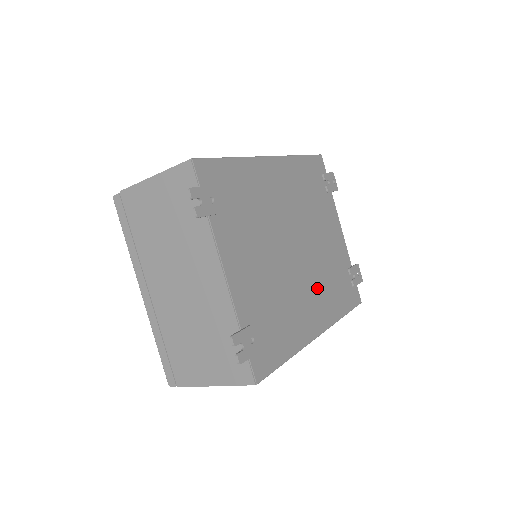
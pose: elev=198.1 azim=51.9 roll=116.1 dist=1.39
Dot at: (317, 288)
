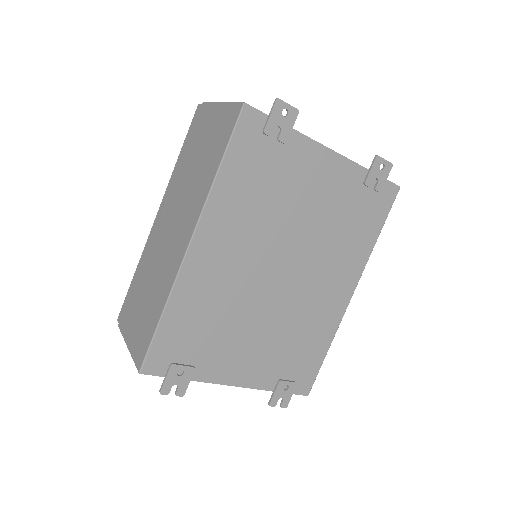
Dot at: (329, 266)
